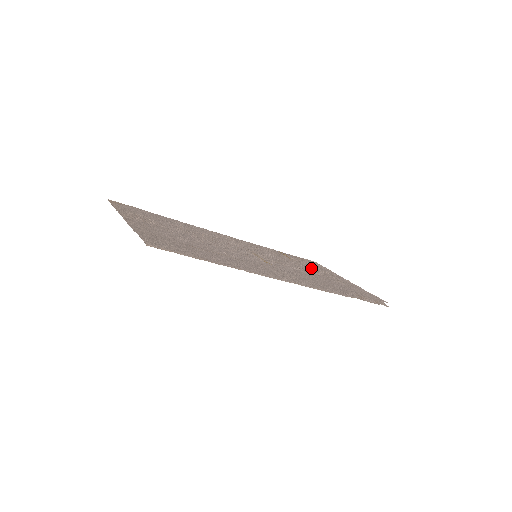
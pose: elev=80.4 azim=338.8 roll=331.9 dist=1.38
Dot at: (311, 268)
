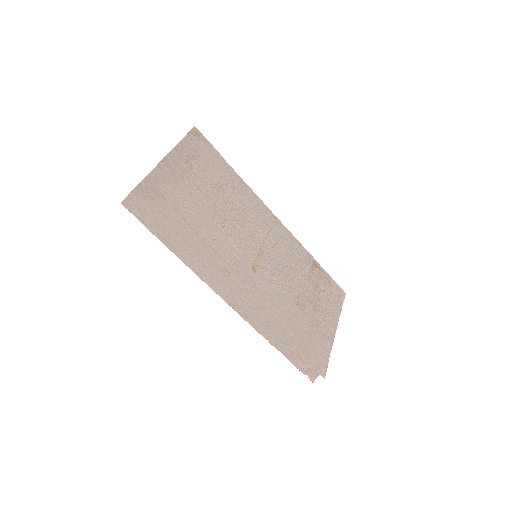
Dot at: (312, 297)
